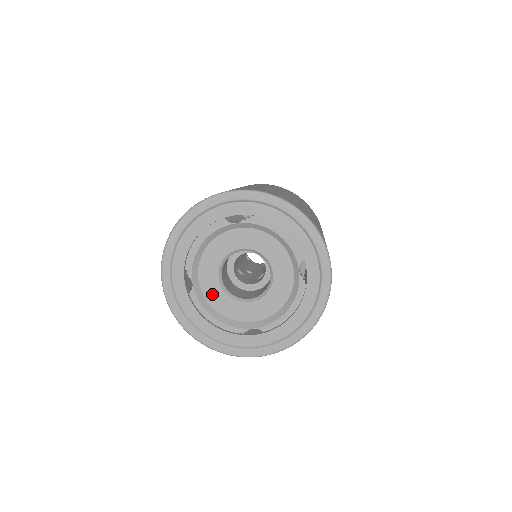
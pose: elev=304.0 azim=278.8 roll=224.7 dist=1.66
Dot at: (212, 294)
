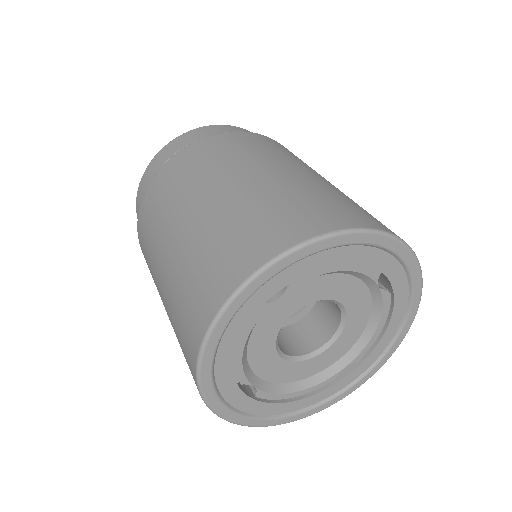
Dot at: (280, 374)
